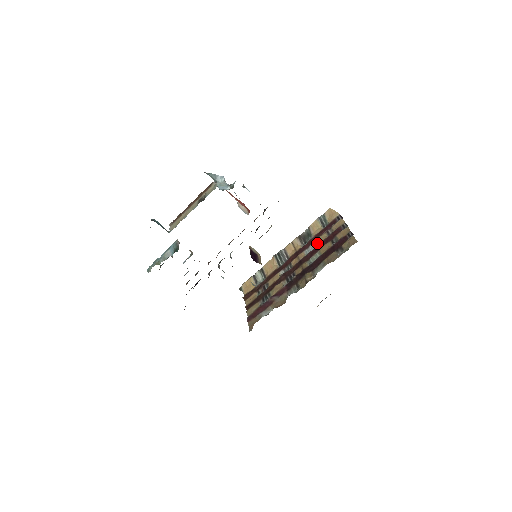
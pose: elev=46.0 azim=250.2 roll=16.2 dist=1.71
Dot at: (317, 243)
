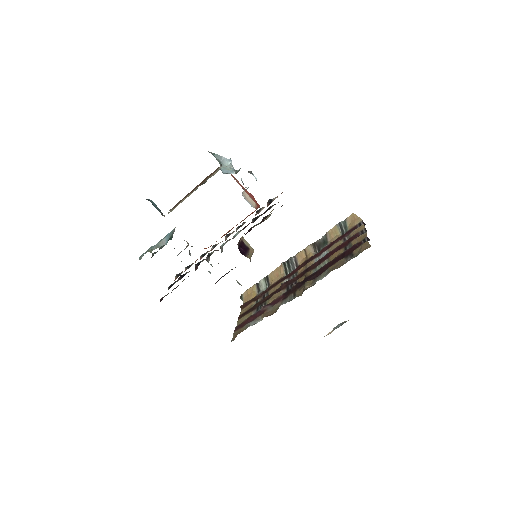
Dot at: (330, 250)
